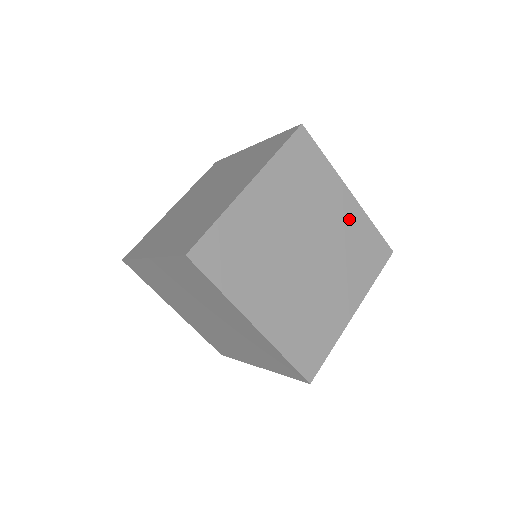
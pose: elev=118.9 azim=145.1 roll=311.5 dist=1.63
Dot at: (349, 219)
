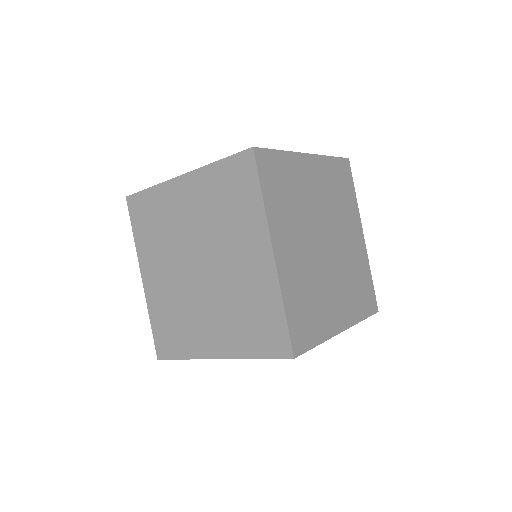
Dot at: (321, 177)
